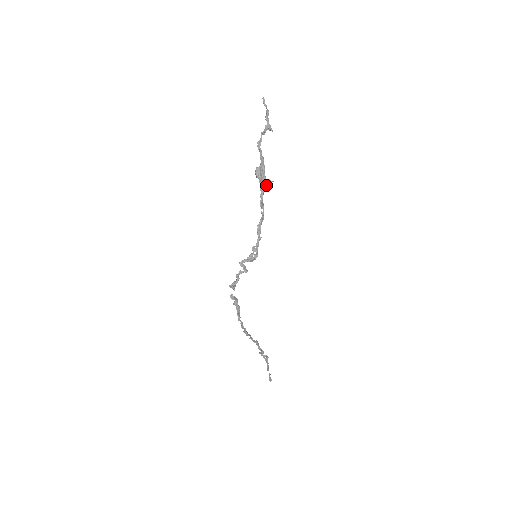
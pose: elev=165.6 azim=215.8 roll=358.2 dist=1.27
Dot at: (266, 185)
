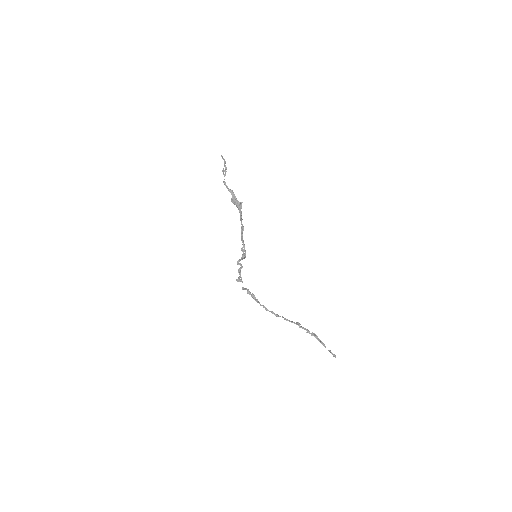
Dot at: (241, 206)
